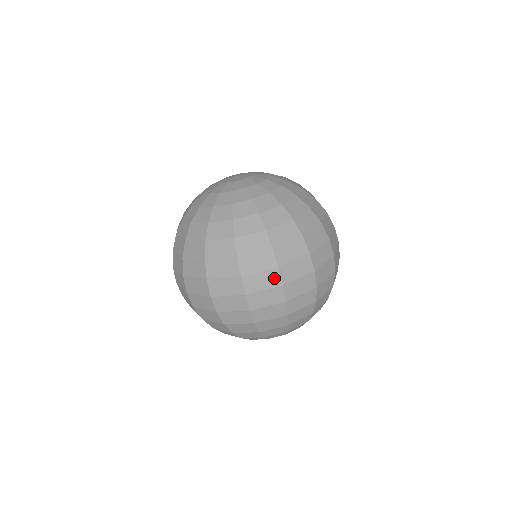
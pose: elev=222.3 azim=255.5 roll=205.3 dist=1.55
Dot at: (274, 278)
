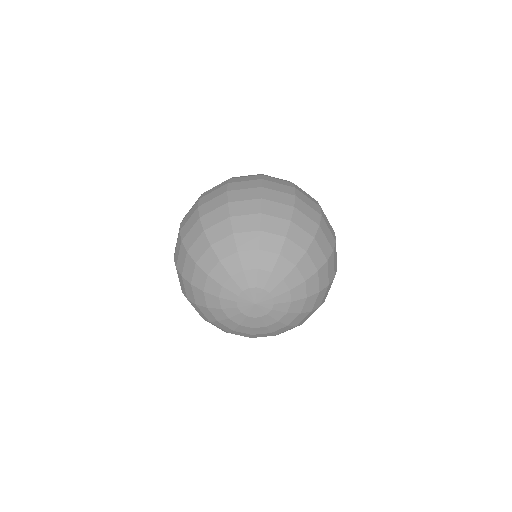
Dot at: (288, 184)
